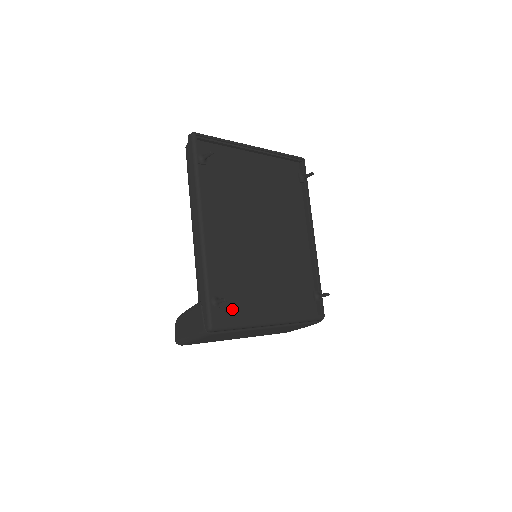
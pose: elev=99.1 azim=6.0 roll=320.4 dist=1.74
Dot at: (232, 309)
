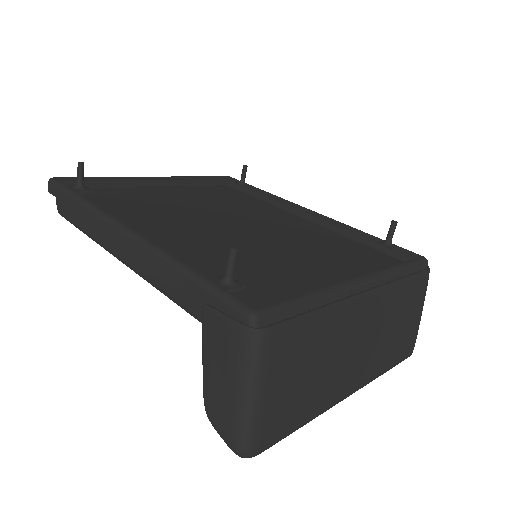
Dot at: (274, 295)
